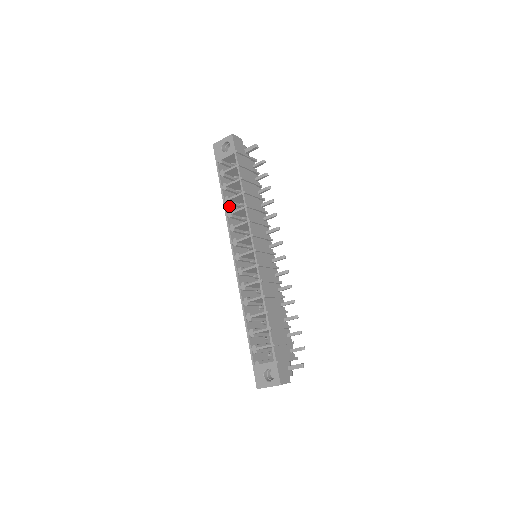
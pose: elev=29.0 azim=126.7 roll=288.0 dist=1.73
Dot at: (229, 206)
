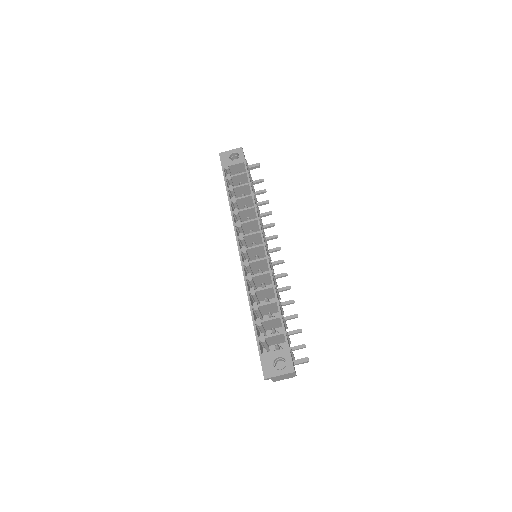
Dot at: (232, 207)
